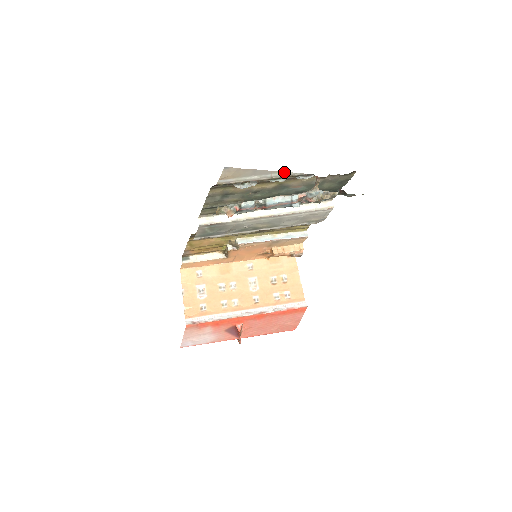
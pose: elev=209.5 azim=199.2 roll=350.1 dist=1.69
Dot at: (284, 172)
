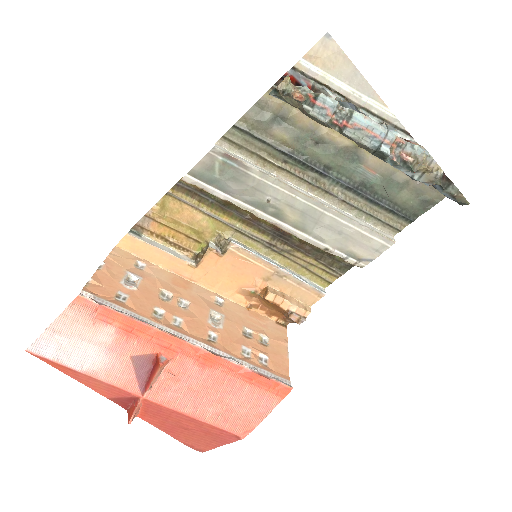
Dot at: (385, 106)
